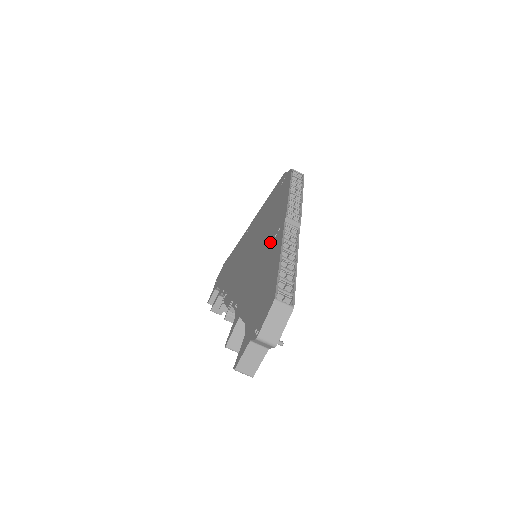
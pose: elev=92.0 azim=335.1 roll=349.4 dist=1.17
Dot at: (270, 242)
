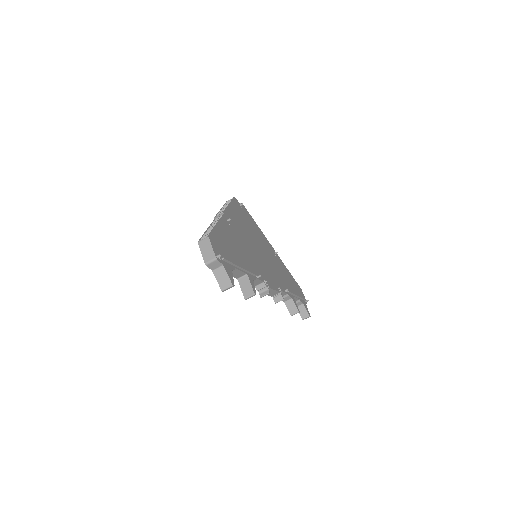
Dot at: occluded
